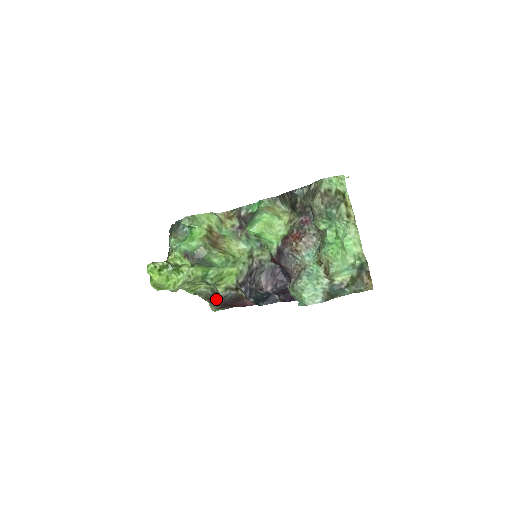
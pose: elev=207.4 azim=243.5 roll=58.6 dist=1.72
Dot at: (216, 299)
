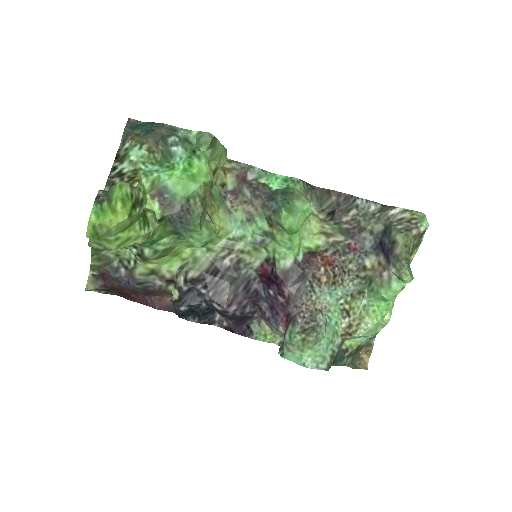
Dot at: (118, 278)
